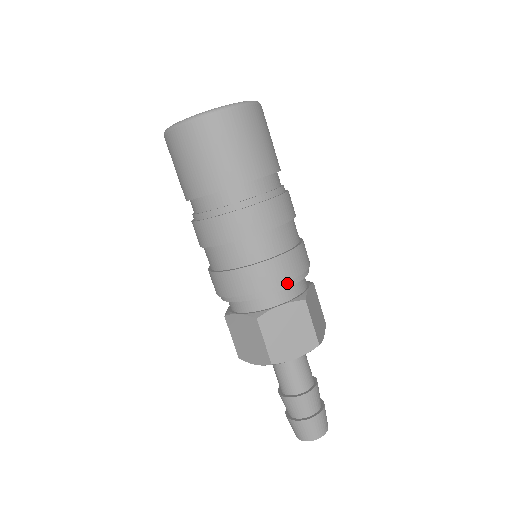
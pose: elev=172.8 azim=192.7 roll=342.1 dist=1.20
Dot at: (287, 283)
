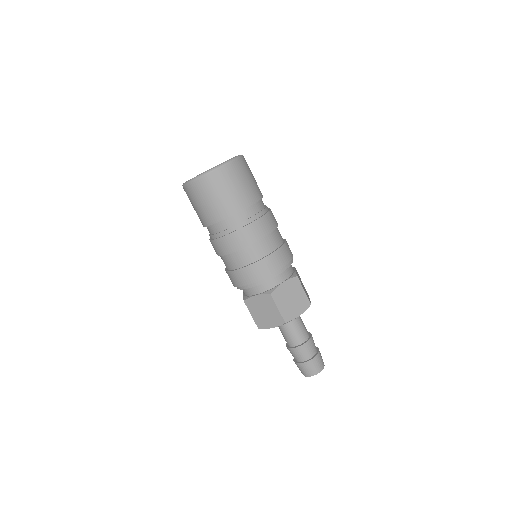
Dot at: (284, 267)
